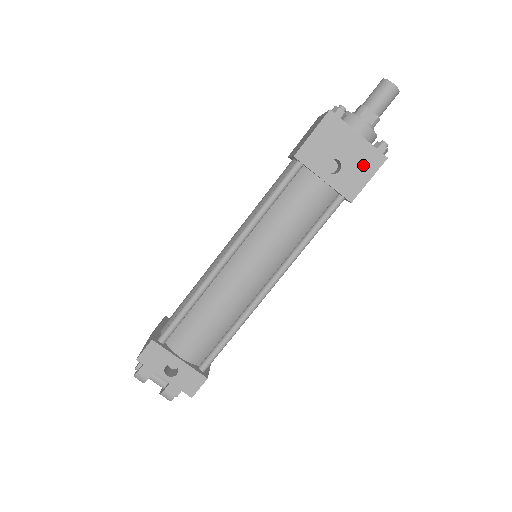
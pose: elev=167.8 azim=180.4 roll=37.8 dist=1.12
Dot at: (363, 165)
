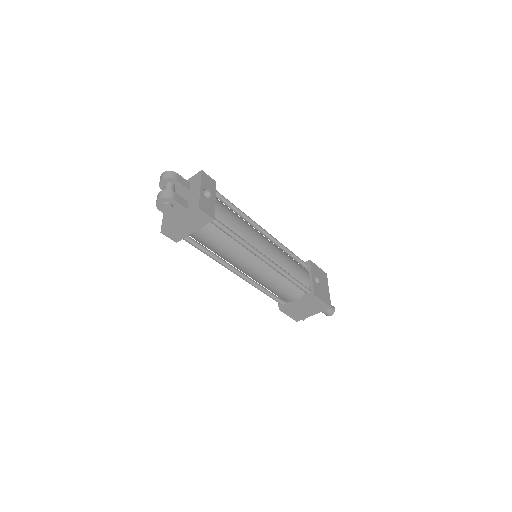
Dot at: (324, 296)
